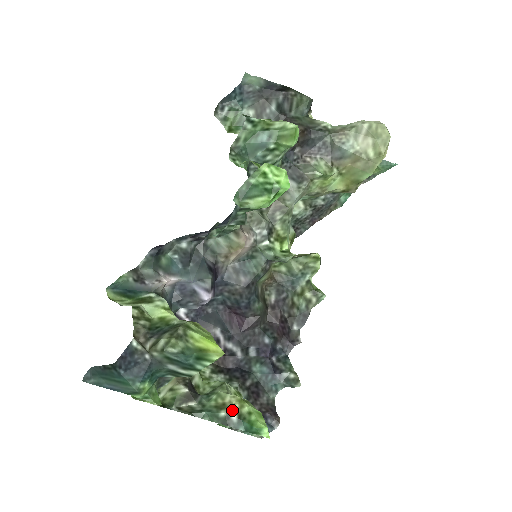
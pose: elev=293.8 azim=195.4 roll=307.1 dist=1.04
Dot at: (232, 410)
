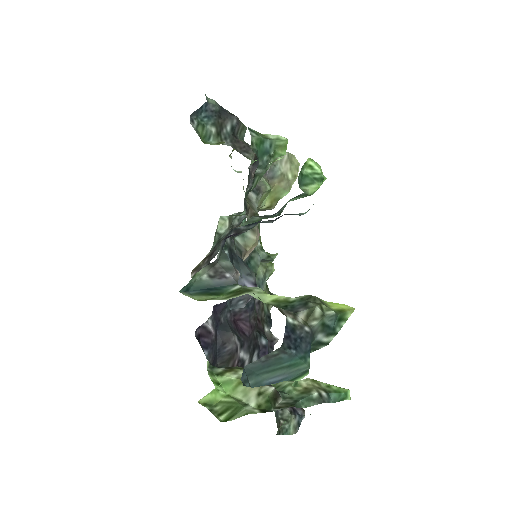
Dot at: (318, 389)
